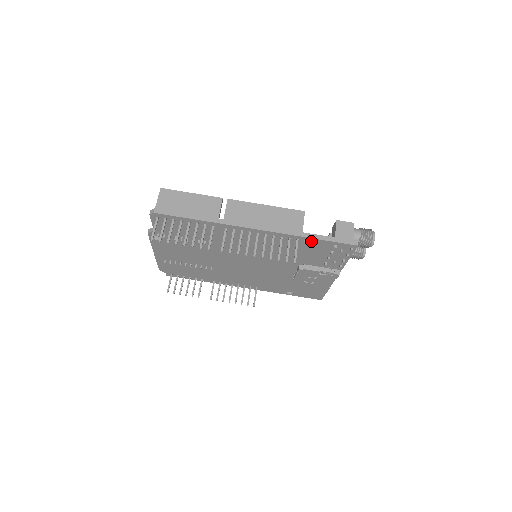
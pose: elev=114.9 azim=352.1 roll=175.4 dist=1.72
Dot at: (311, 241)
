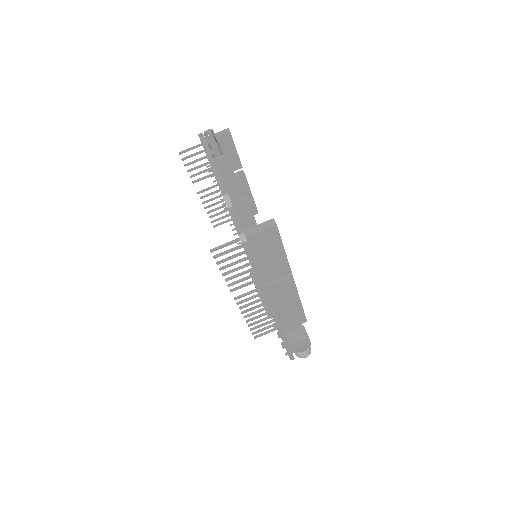
Dot at: occluded
